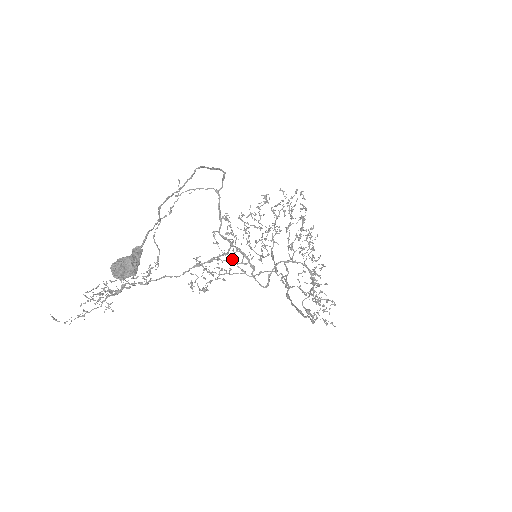
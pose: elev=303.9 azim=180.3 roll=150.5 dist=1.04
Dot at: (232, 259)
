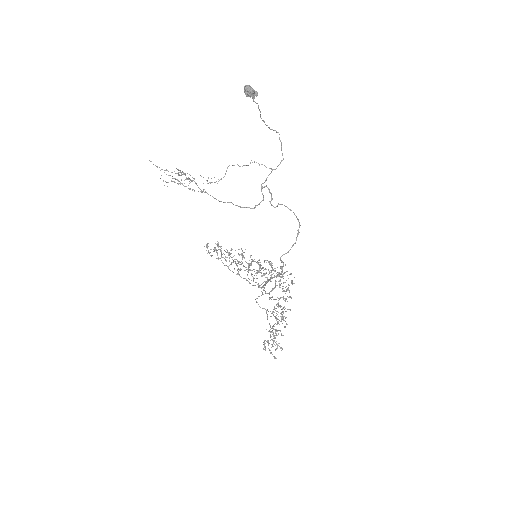
Dot at: occluded
